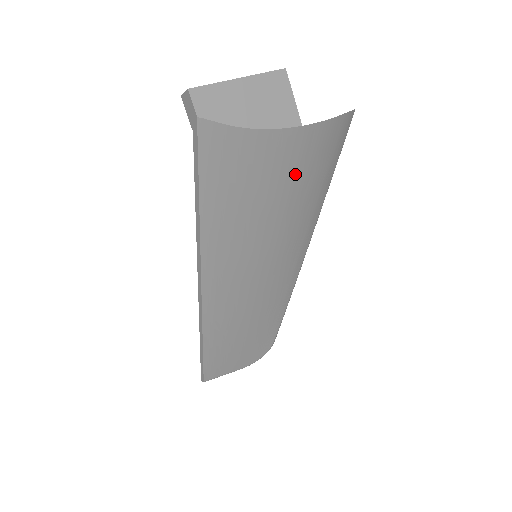
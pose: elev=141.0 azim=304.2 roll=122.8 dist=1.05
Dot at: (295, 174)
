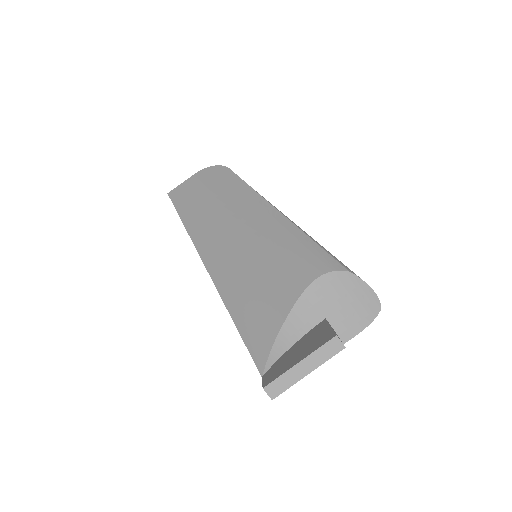
Dot at: occluded
